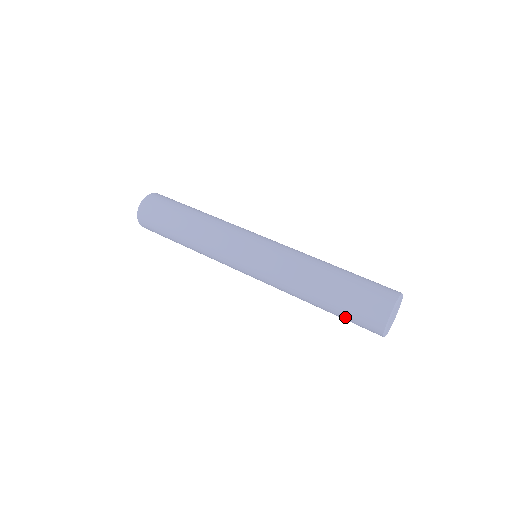
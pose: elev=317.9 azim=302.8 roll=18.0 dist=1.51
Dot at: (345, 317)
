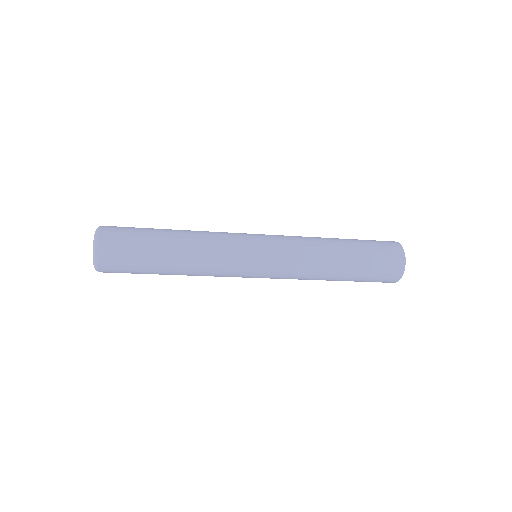
Dot at: (371, 261)
